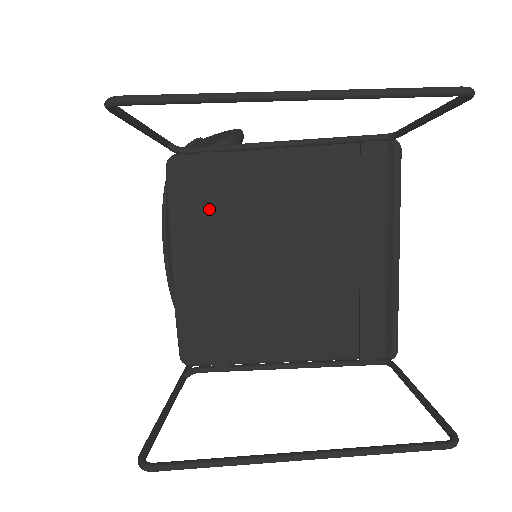
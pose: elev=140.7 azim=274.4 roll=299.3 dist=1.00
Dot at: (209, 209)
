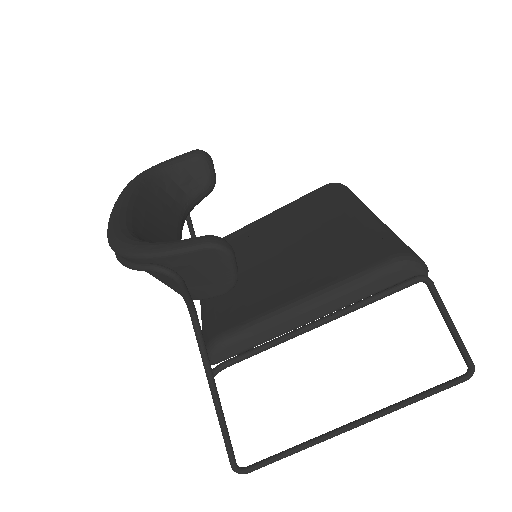
Dot at: occluded
